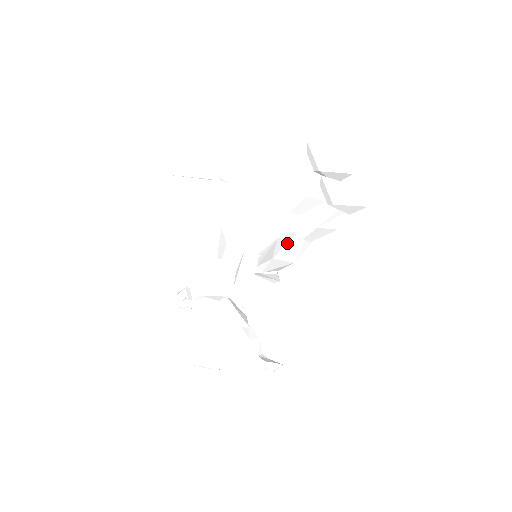
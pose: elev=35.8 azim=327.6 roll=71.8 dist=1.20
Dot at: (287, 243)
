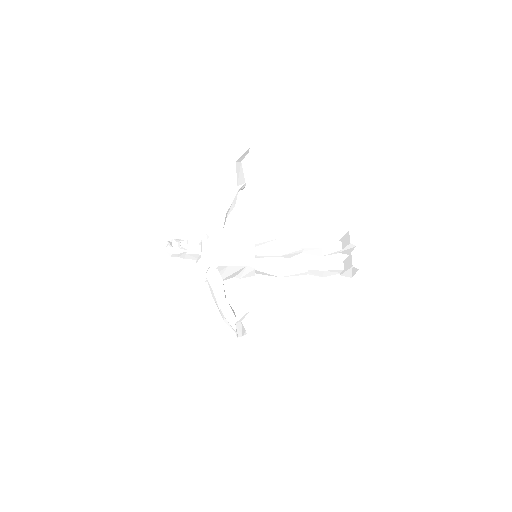
Dot at: (294, 265)
